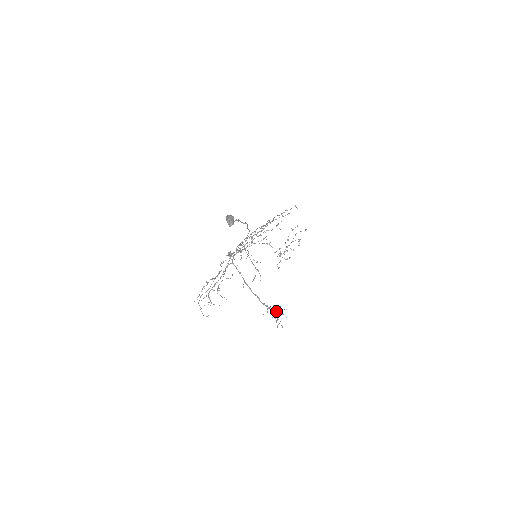
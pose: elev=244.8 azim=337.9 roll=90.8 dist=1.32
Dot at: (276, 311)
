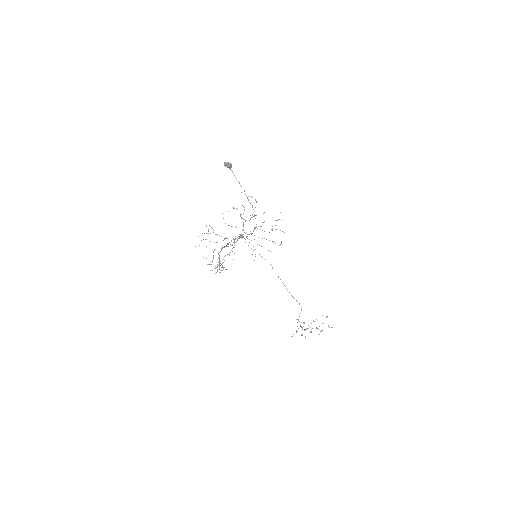
Dot at: (221, 267)
